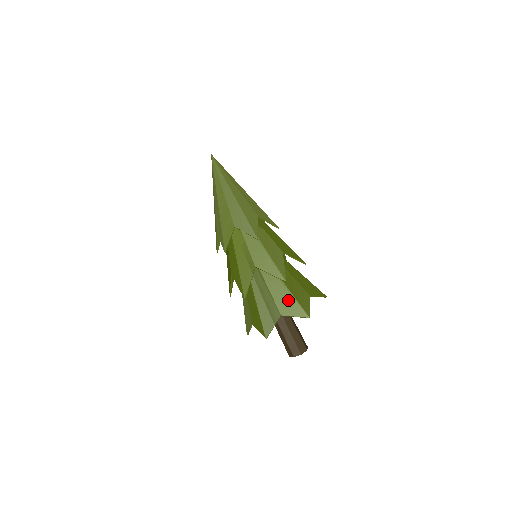
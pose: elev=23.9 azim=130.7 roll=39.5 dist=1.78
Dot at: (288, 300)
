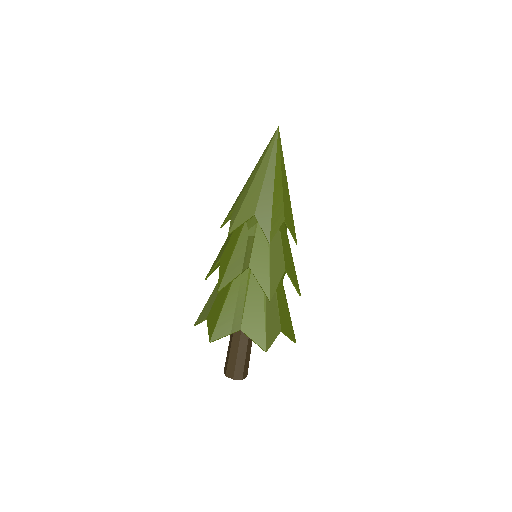
Dot at: (217, 311)
